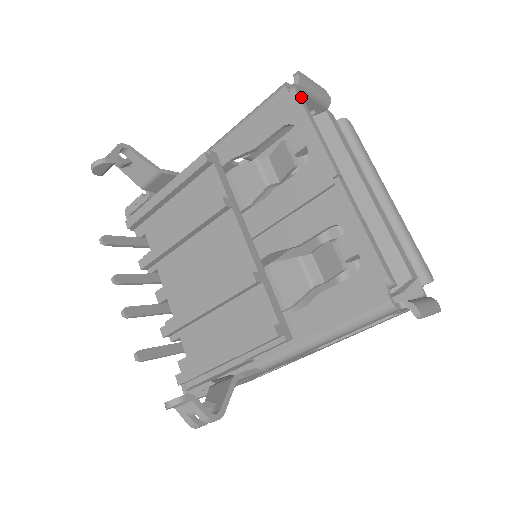
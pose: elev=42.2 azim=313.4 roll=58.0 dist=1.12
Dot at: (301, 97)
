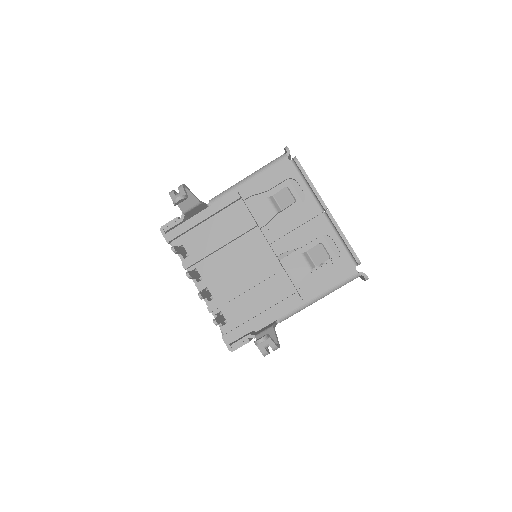
Dot at: (300, 164)
